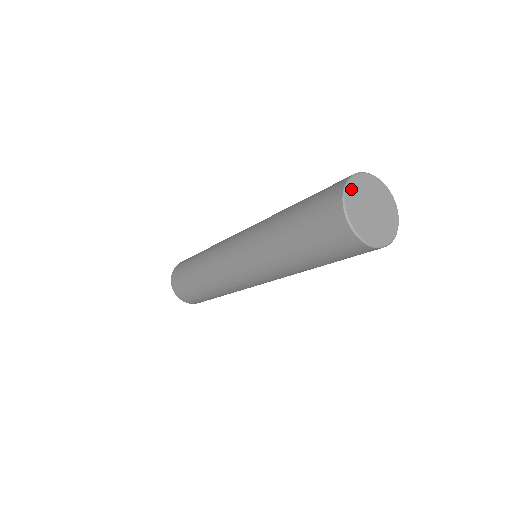
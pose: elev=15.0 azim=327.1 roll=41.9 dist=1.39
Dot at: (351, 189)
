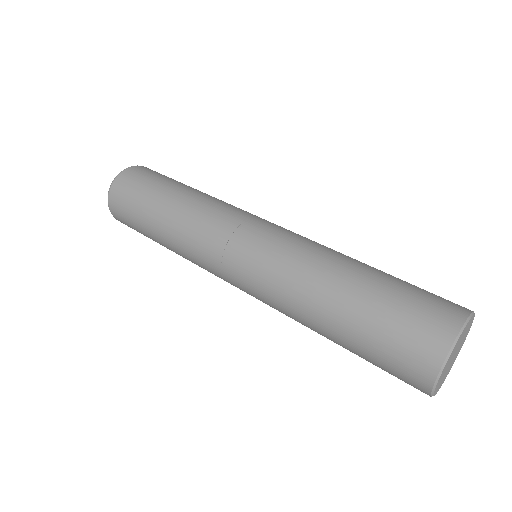
Dot at: (457, 344)
